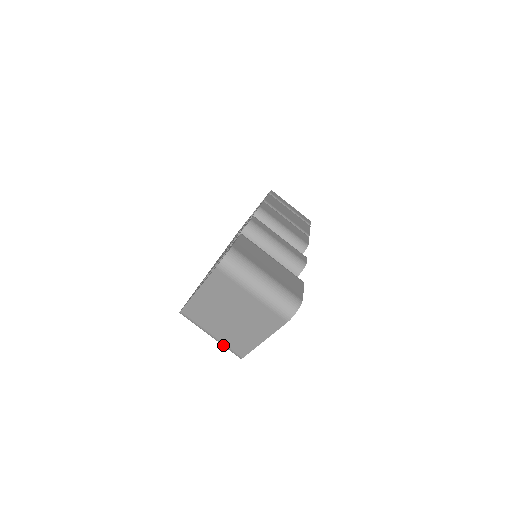
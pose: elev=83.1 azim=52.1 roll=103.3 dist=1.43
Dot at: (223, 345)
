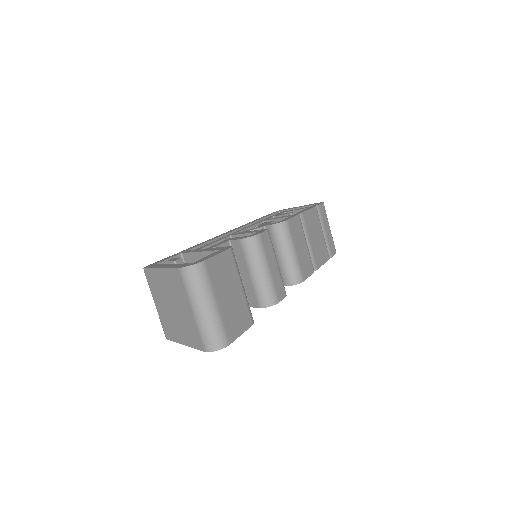
Dot at: (159, 318)
